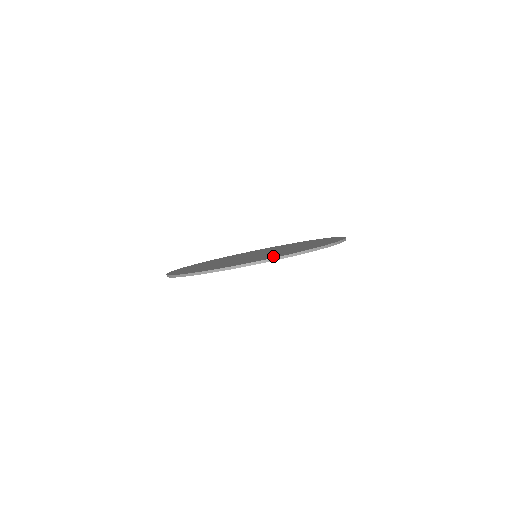
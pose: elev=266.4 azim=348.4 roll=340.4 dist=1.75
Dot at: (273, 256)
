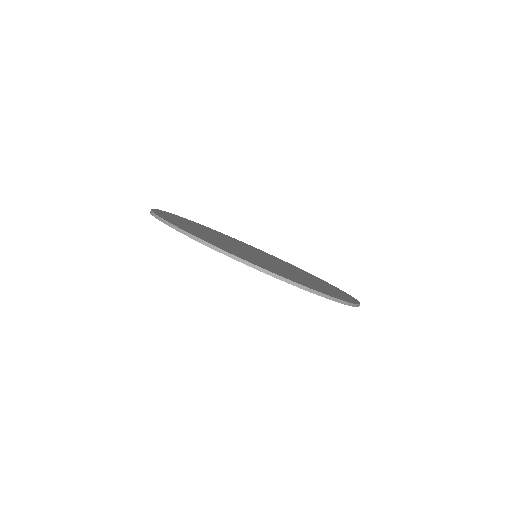
Dot at: (323, 290)
